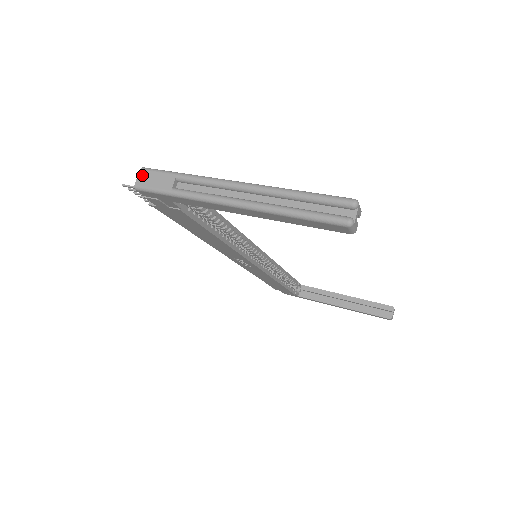
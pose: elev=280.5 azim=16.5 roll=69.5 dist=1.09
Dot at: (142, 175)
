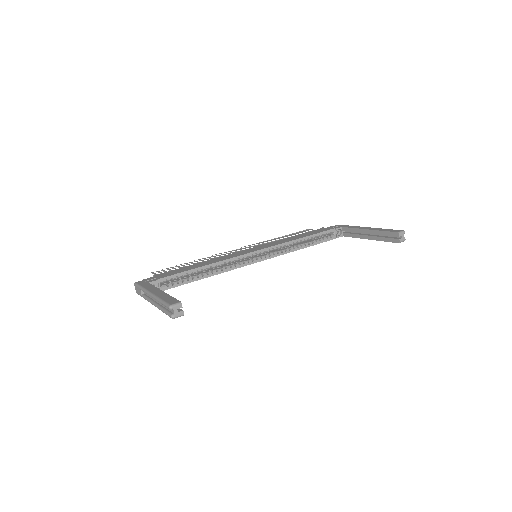
Dot at: (135, 288)
